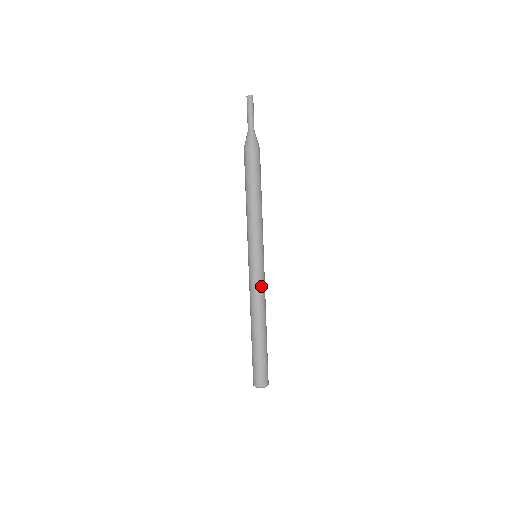
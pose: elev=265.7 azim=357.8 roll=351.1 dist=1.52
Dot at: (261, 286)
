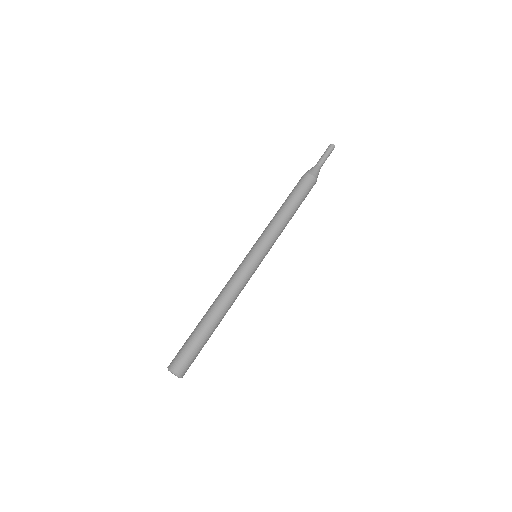
Dot at: (237, 276)
